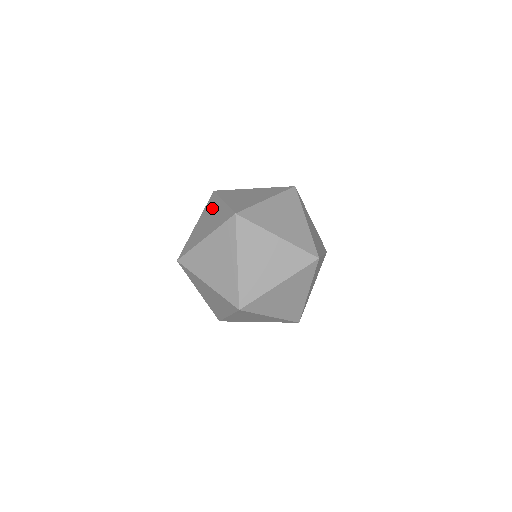
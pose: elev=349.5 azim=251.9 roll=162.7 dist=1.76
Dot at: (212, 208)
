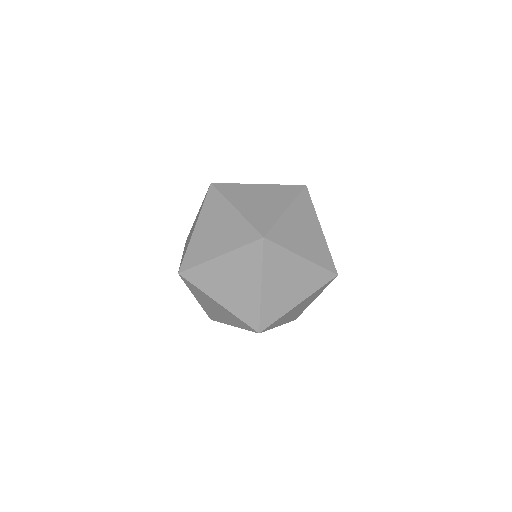
Dot at: (217, 212)
